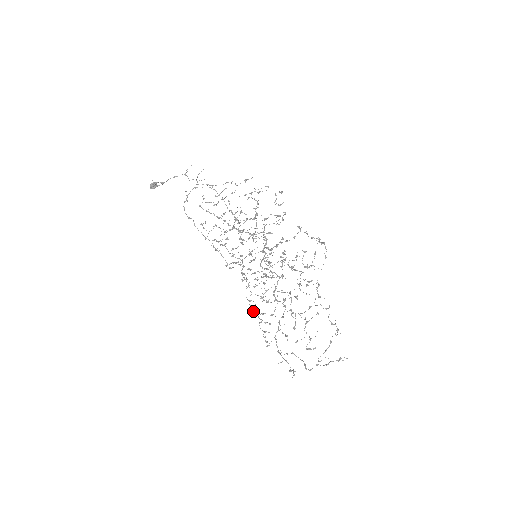
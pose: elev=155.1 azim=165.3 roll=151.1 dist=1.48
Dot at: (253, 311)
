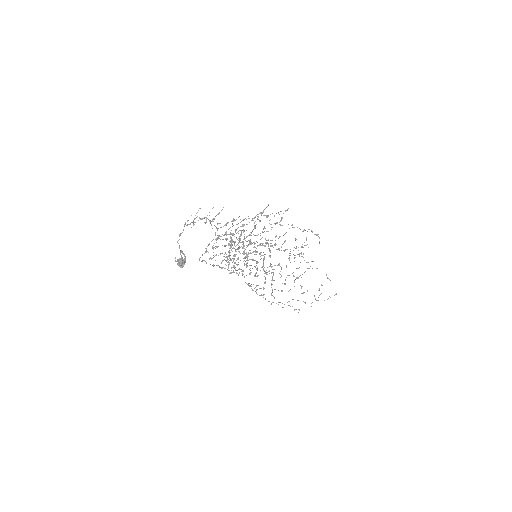
Dot at: (251, 288)
